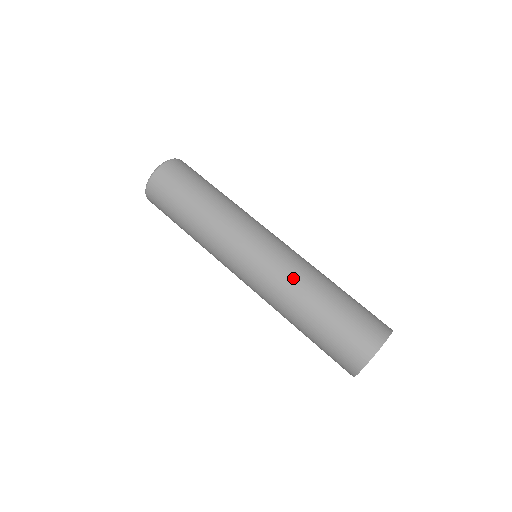
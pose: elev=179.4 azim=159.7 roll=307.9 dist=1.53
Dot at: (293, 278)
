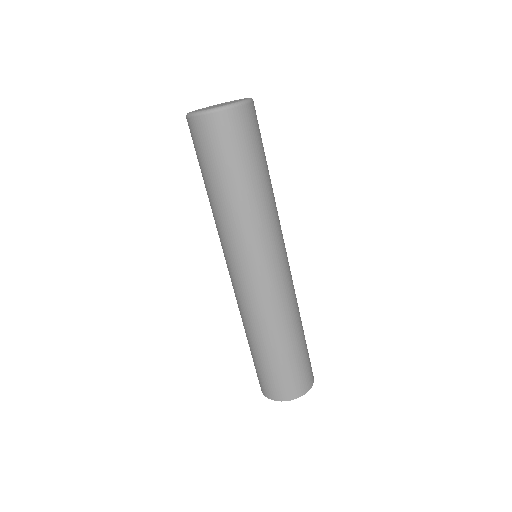
Dot at: (249, 316)
